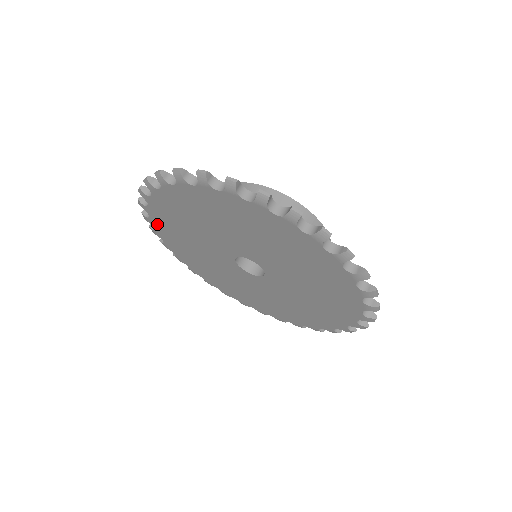
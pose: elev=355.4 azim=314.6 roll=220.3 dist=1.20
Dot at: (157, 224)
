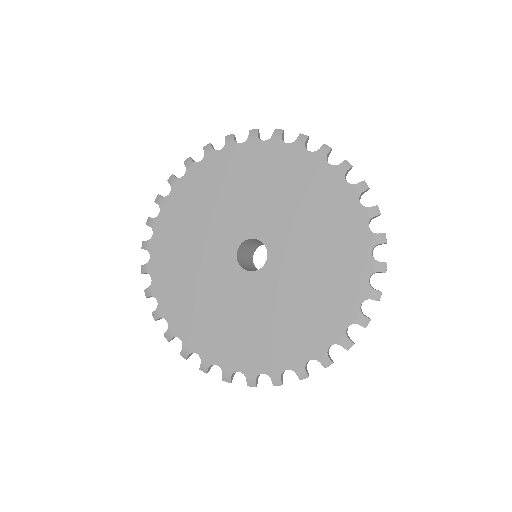
Dot at: (170, 205)
